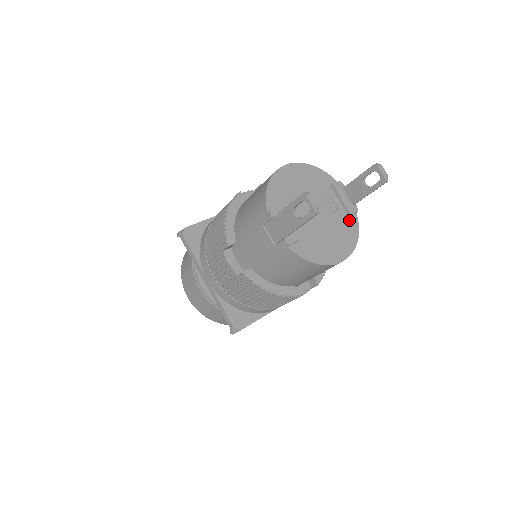
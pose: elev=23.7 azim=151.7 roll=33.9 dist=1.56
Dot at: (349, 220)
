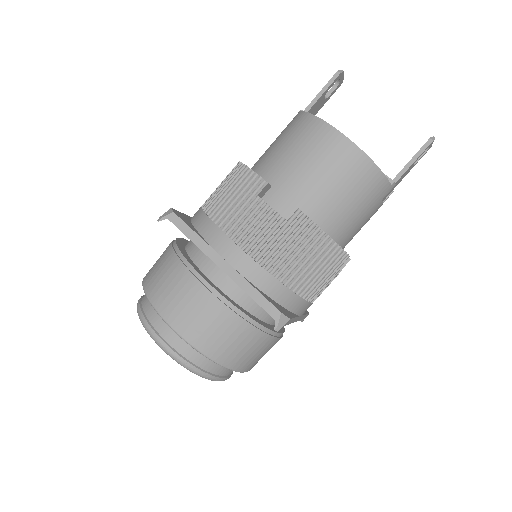
Dot at: occluded
